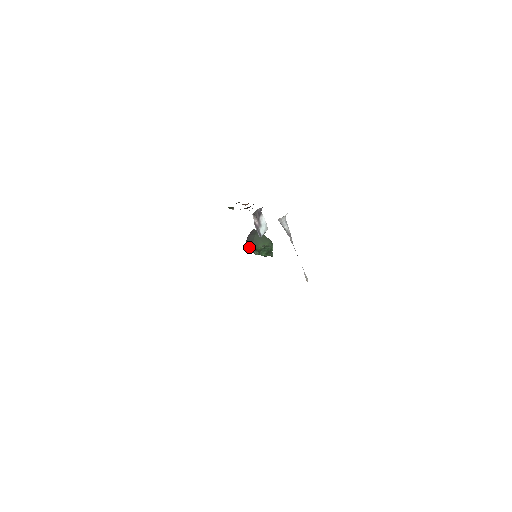
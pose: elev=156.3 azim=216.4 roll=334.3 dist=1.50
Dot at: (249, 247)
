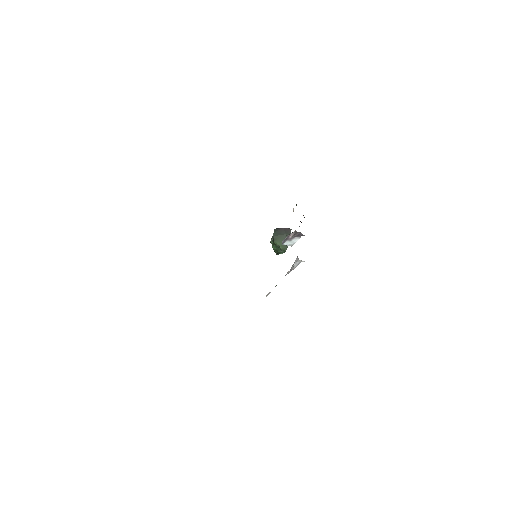
Dot at: (273, 234)
